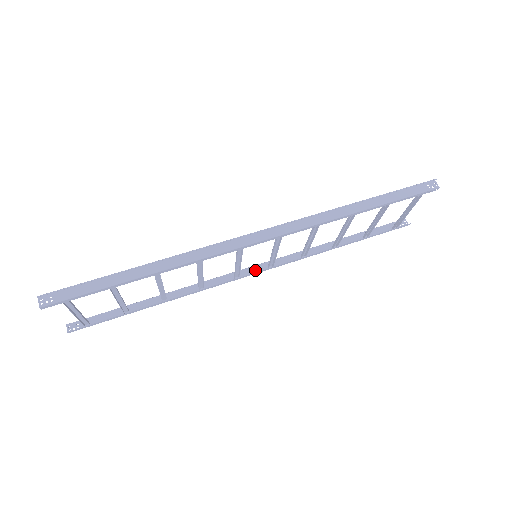
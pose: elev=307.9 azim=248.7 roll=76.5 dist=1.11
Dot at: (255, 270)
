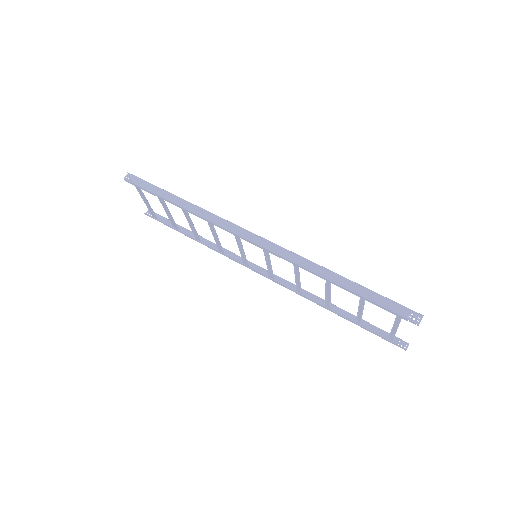
Dot at: (262, 272)
